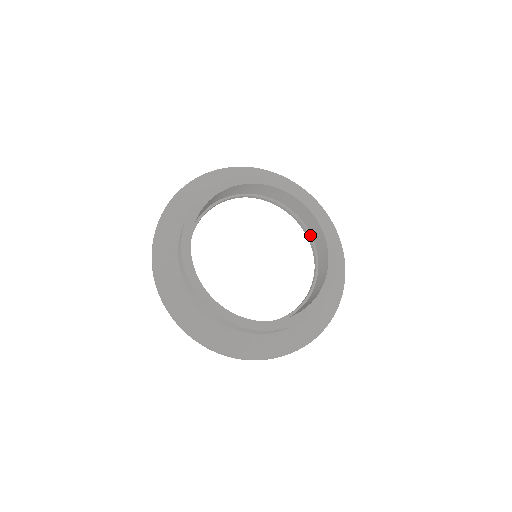
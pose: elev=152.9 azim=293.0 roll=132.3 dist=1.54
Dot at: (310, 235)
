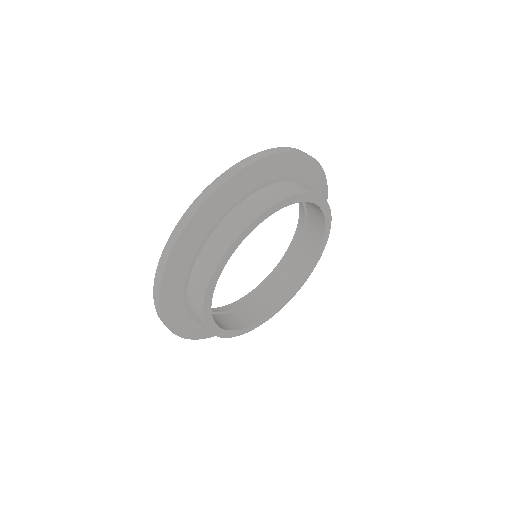
Dot at: (305, 208)
